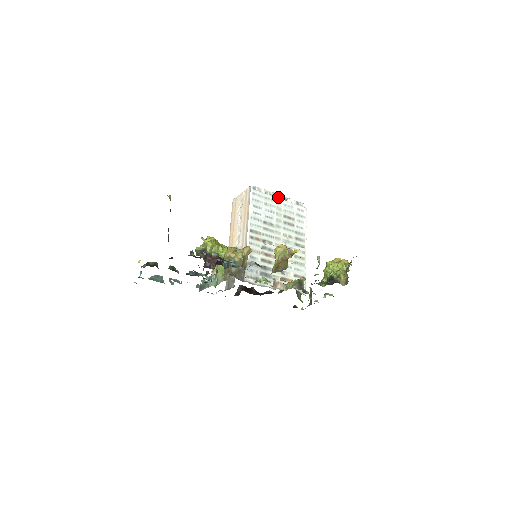
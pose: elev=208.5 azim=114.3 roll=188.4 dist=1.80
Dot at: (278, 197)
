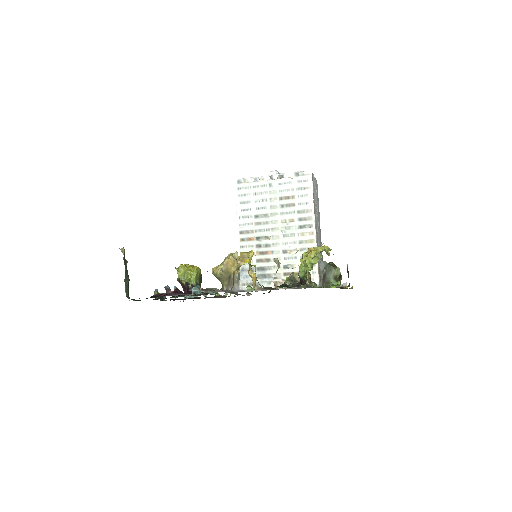
Dot at: (271, 178)
